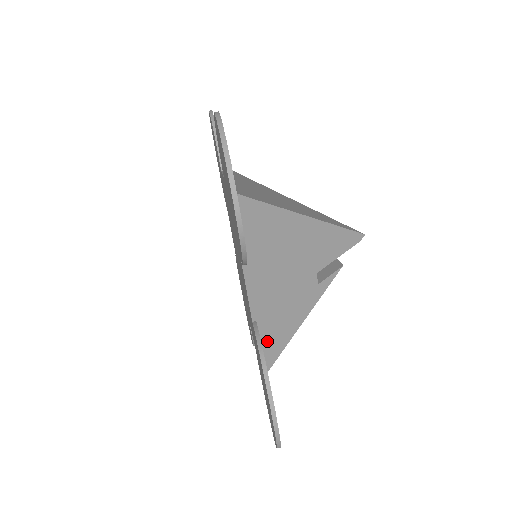
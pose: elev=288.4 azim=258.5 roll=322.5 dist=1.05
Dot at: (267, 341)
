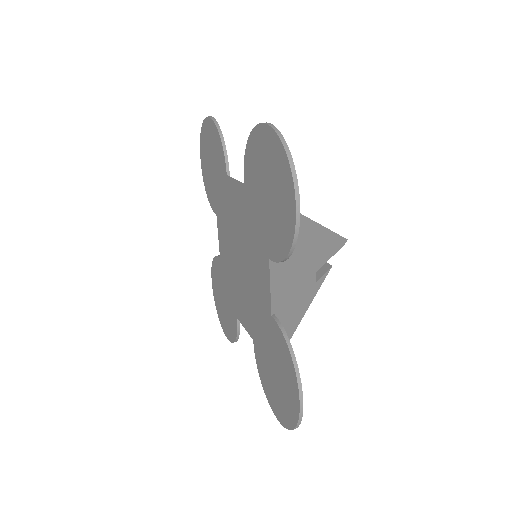
Dot at: occluded
